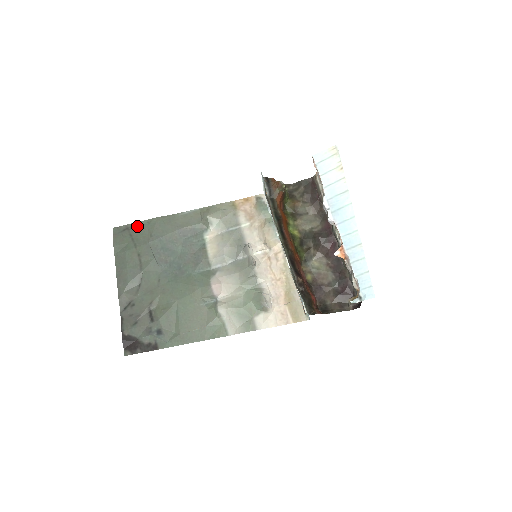
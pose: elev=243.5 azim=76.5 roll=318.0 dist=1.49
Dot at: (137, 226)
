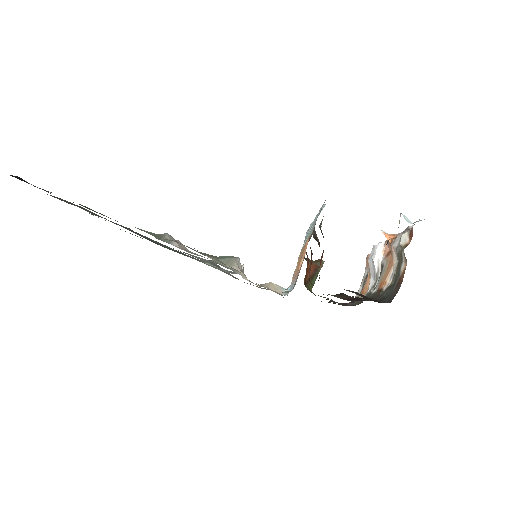
Dot at: occluded
